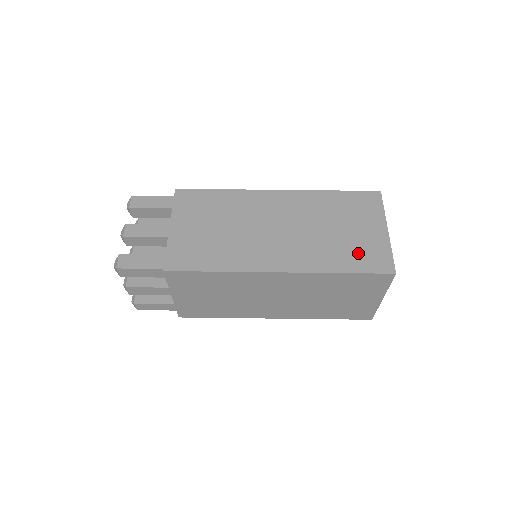
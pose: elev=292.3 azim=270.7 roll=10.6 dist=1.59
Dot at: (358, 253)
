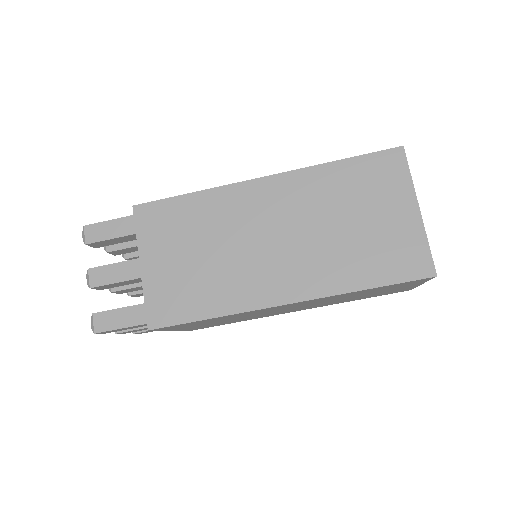
Dot at: occluded
